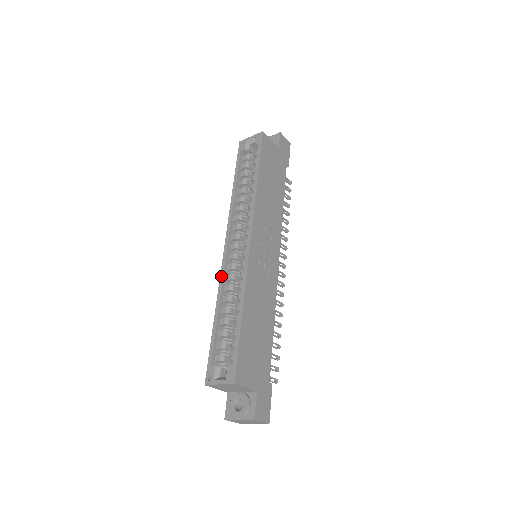
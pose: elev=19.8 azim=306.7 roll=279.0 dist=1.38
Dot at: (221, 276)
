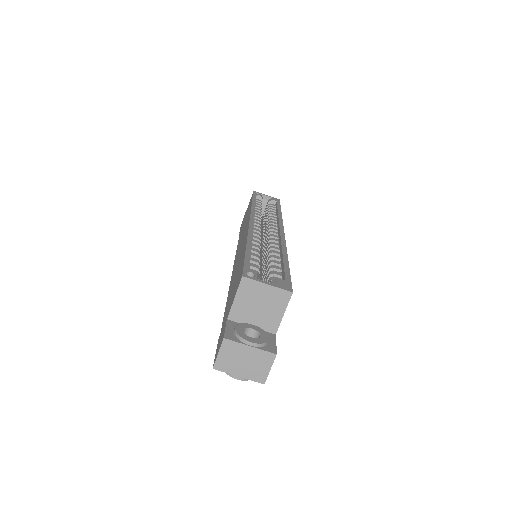
Dot at: (250, 230)
